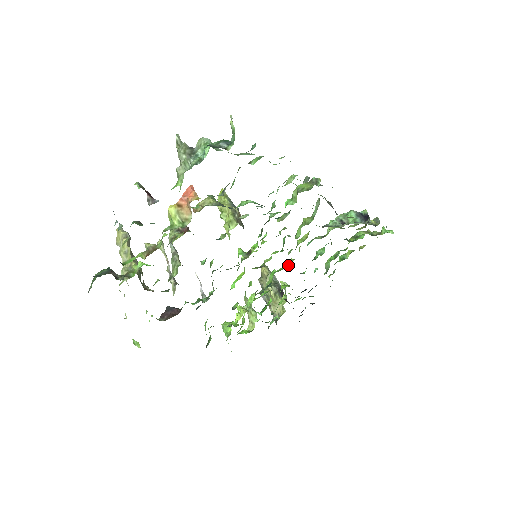
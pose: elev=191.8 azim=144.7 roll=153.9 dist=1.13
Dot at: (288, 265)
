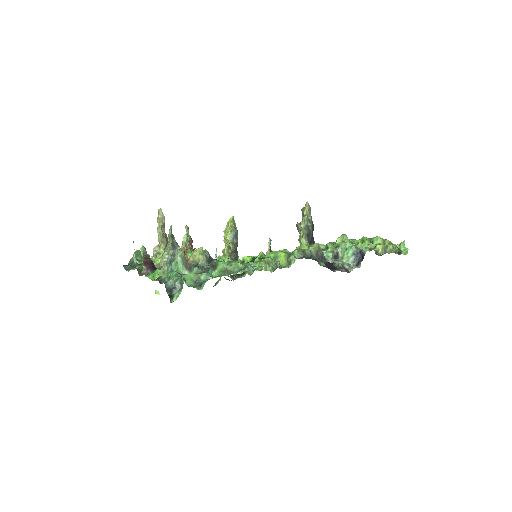
Dot at: occluded
